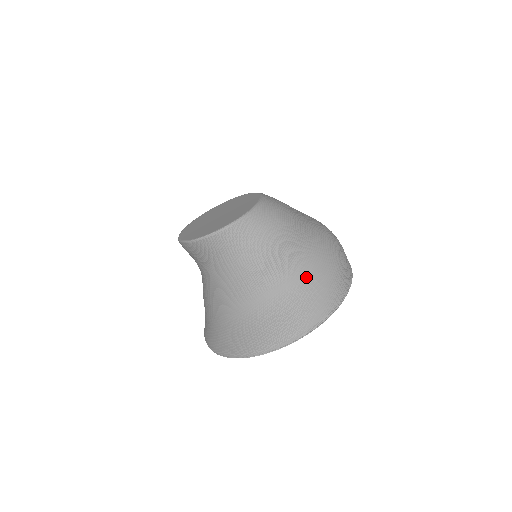
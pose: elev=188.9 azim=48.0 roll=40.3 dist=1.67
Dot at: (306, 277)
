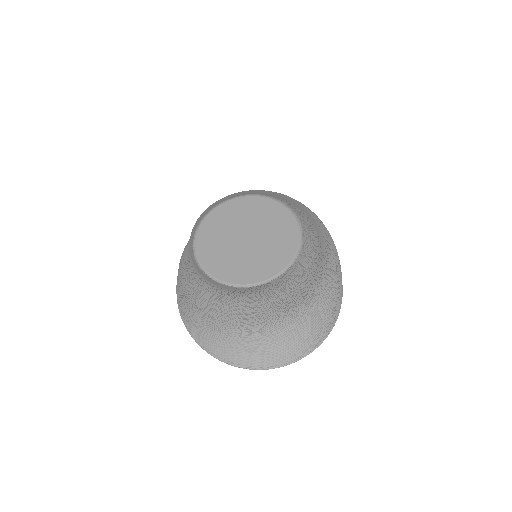
Dot at: (323, 294)
